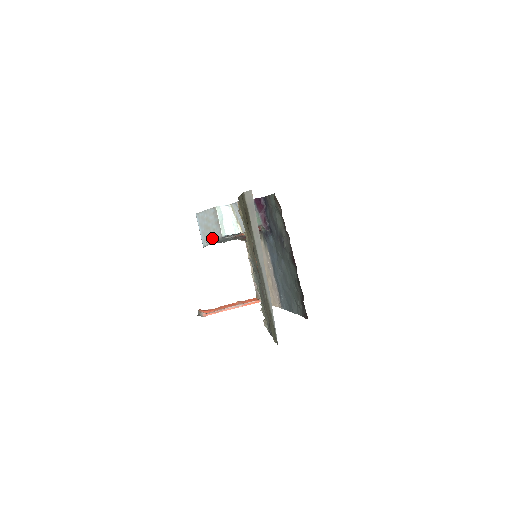
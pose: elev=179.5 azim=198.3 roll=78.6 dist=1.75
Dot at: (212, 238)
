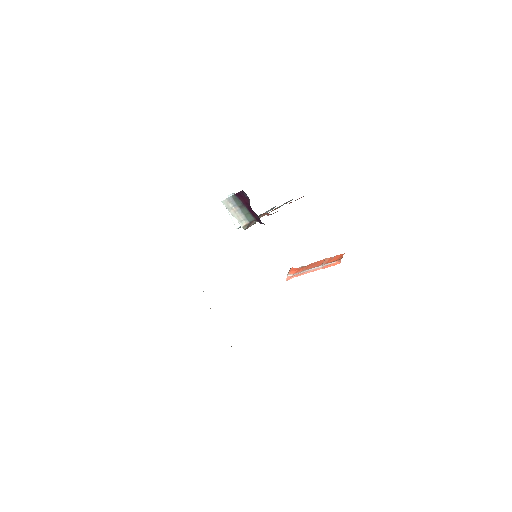
Dot at: occluded
